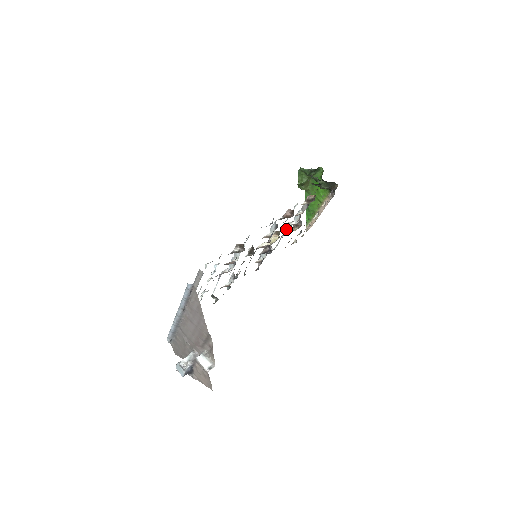
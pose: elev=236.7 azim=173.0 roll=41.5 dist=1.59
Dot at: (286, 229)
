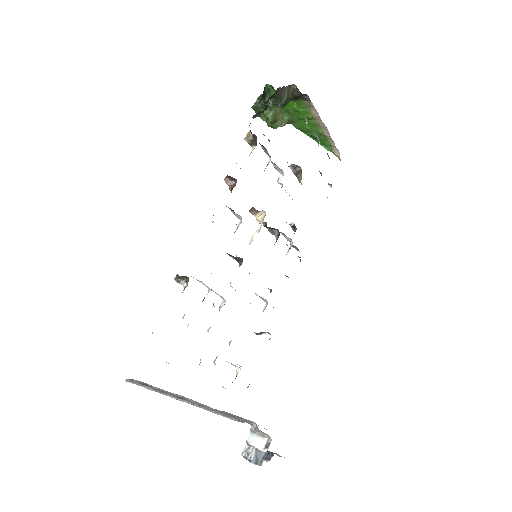
Dot at: occluded
